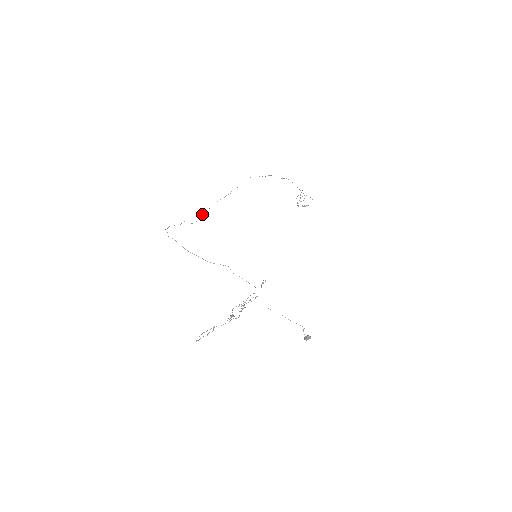
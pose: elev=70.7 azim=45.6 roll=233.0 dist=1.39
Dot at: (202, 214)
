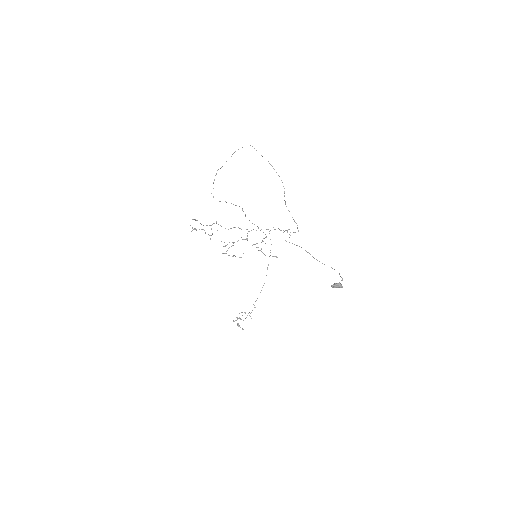
Dot at: occluded
